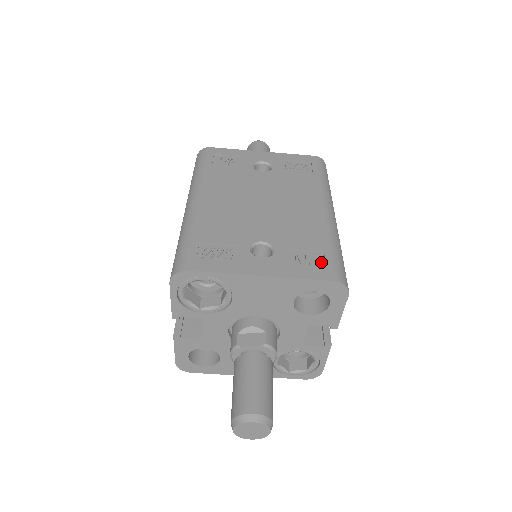
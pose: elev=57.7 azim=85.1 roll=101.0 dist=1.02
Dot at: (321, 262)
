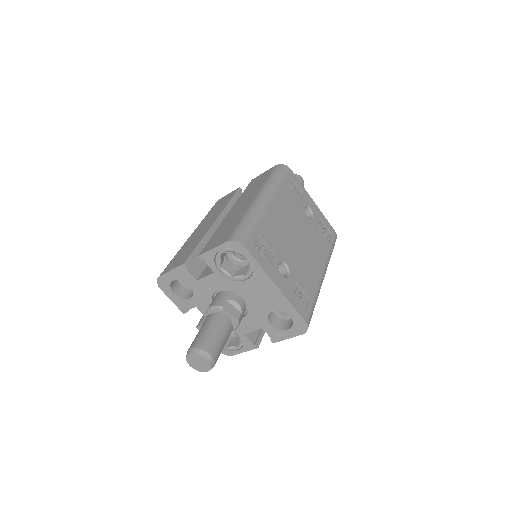
Dot at: (306, 304)
